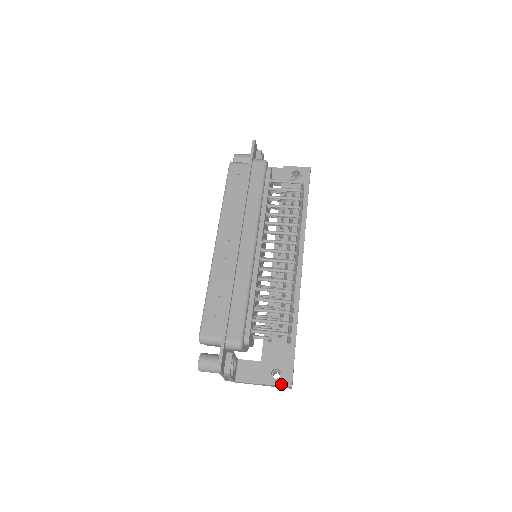
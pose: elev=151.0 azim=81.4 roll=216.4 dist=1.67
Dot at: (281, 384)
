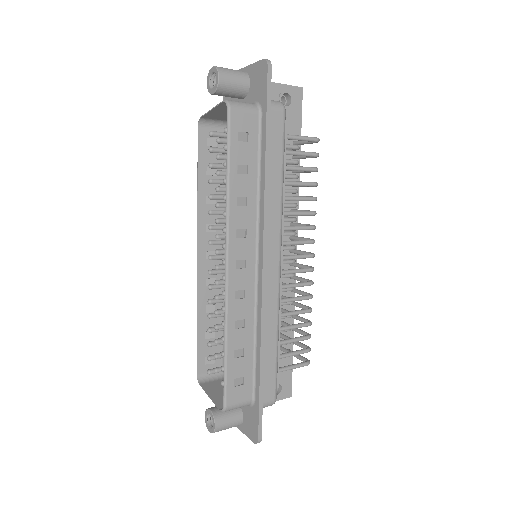
Dot at: (282, 398)
